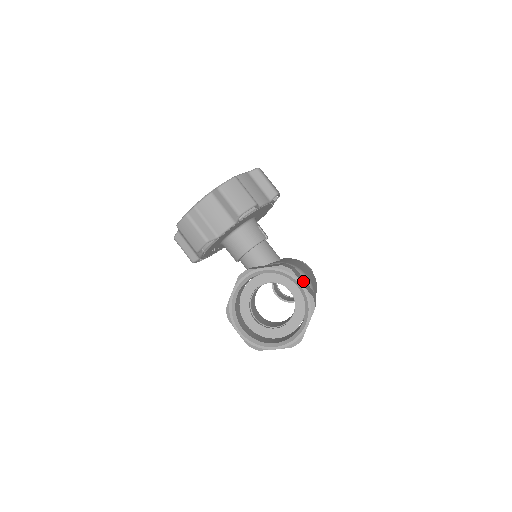
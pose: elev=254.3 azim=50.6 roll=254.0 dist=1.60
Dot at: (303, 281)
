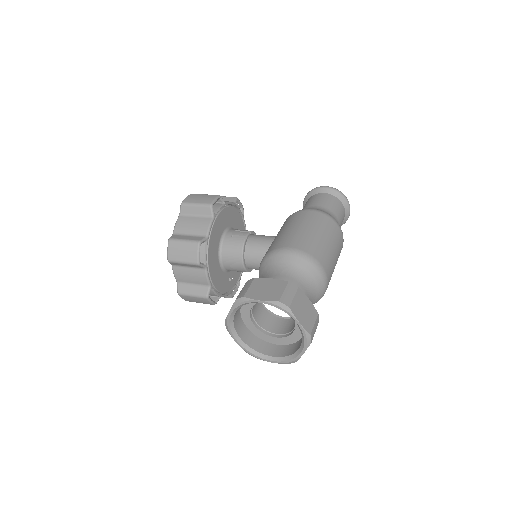
Dot at: (266, 288)
